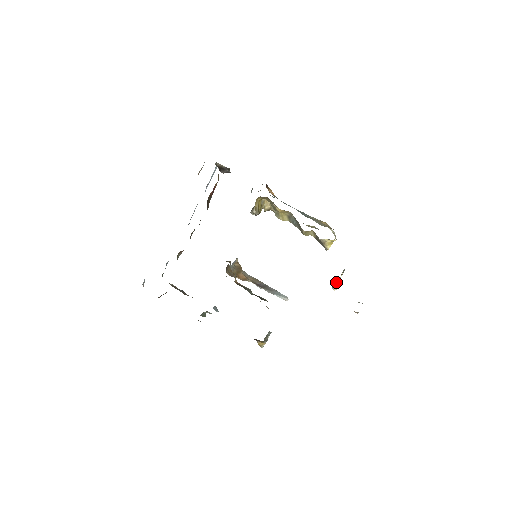
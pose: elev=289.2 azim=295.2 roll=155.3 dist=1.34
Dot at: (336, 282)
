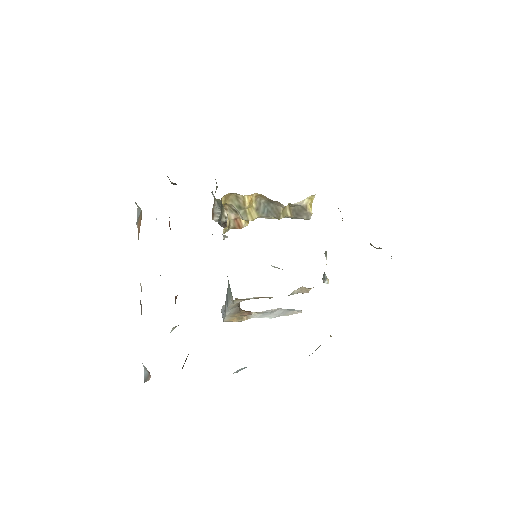
Dot at: (324, 273)
